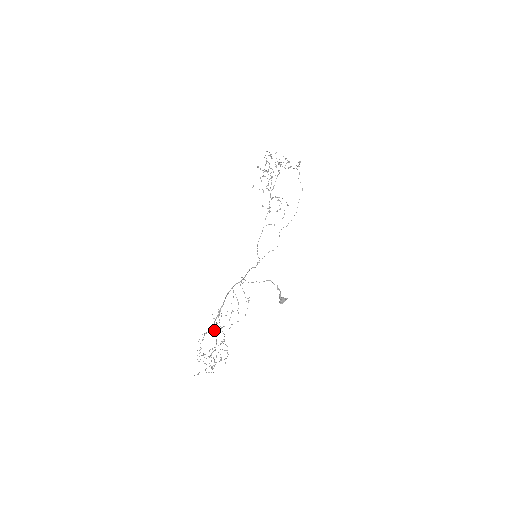
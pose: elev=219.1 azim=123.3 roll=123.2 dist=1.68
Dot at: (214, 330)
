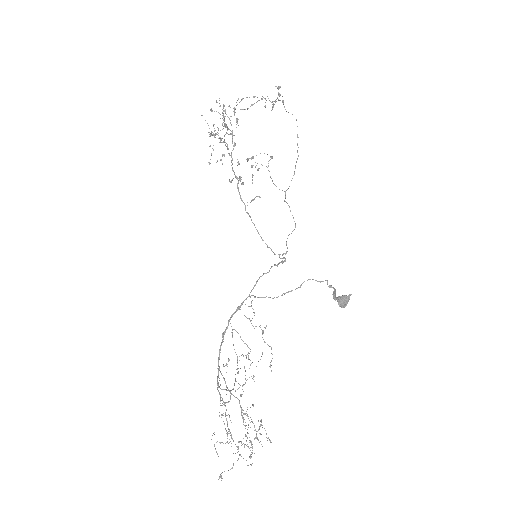
Dot at: (220, 397)
